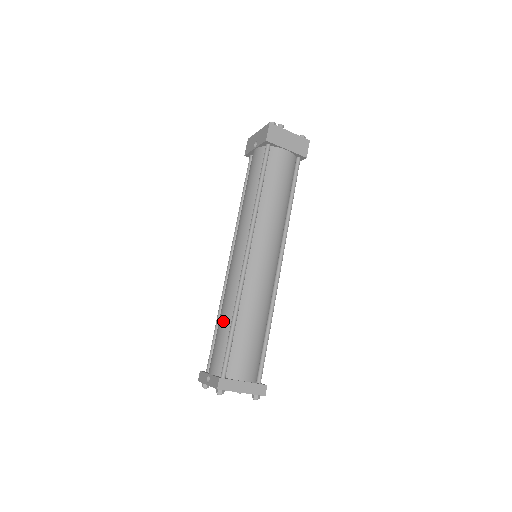
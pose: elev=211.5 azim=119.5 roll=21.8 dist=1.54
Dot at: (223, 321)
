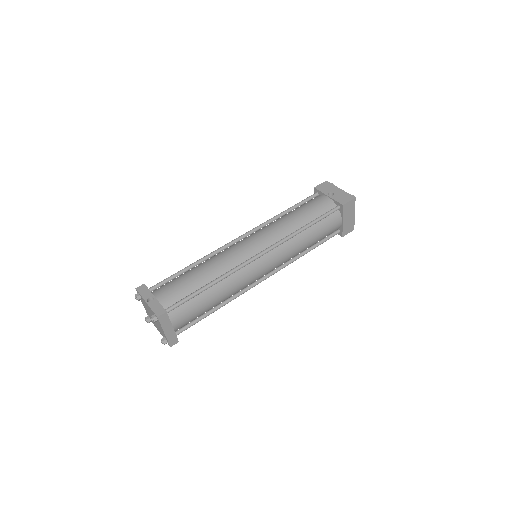
Dot at: (201, 275)
